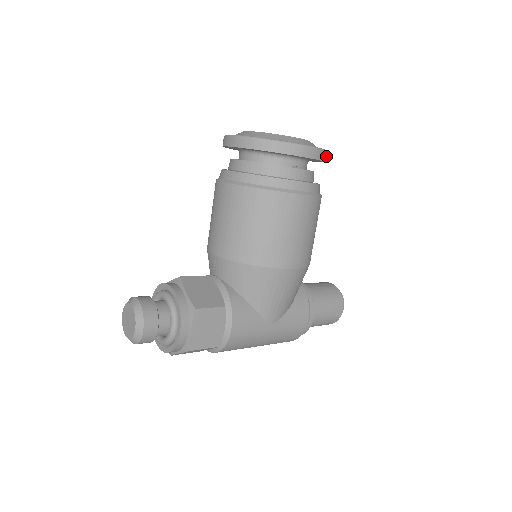
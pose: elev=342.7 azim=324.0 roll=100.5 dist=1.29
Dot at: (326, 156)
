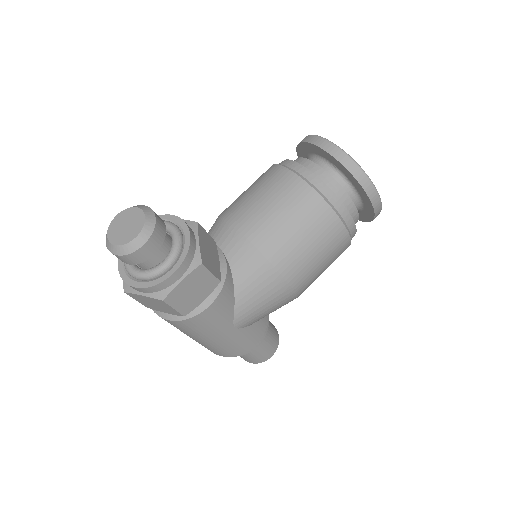
Dot at: occluded
